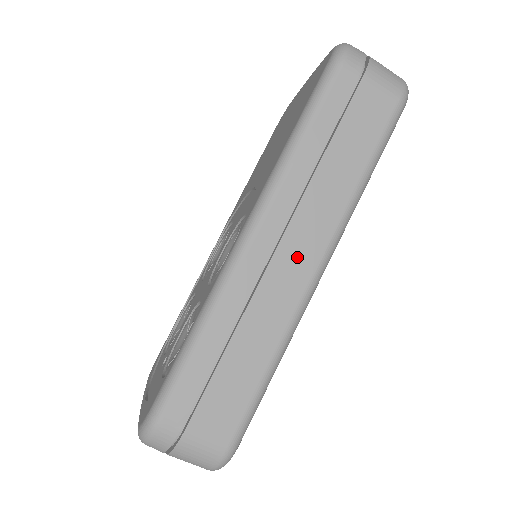
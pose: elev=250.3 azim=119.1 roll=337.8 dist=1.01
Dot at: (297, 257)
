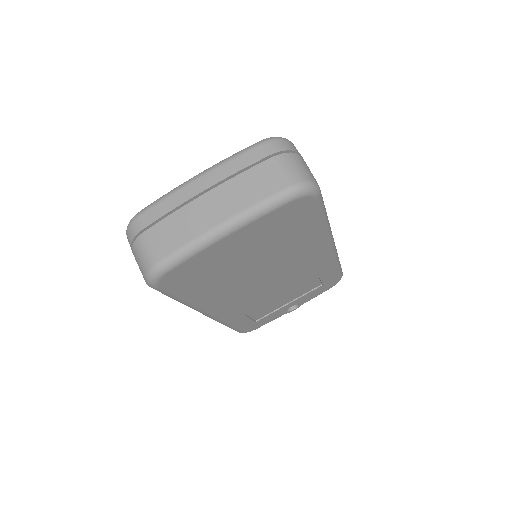
Dot at: occluded
